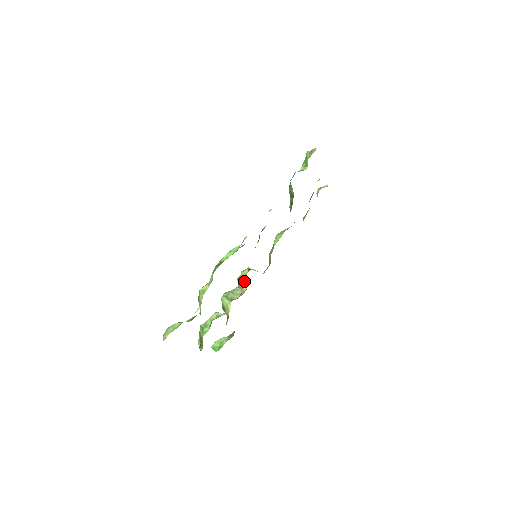
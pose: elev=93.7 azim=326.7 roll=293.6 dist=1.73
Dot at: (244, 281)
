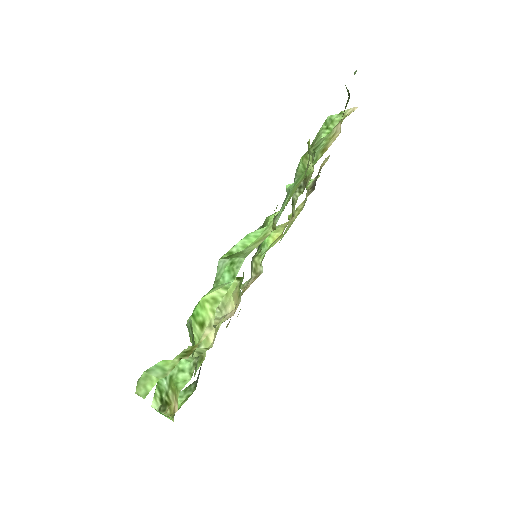
Dot at: (229, 296)
